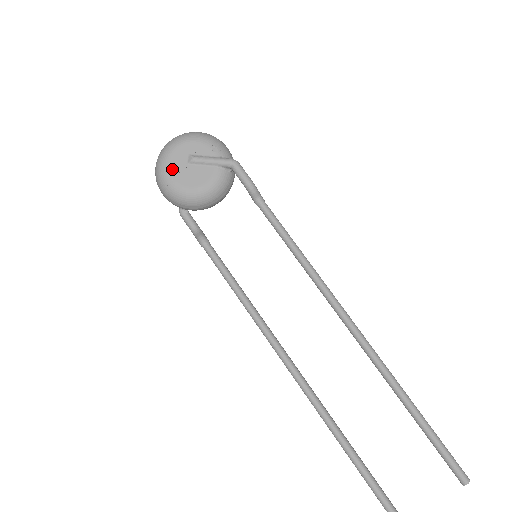
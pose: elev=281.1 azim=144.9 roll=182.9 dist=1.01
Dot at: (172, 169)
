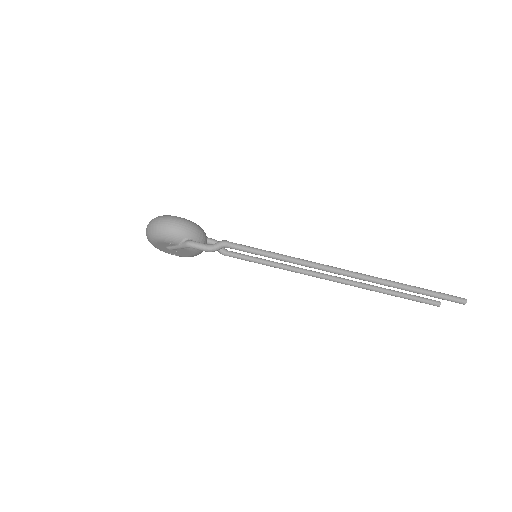
Dot at: (168, 253)
